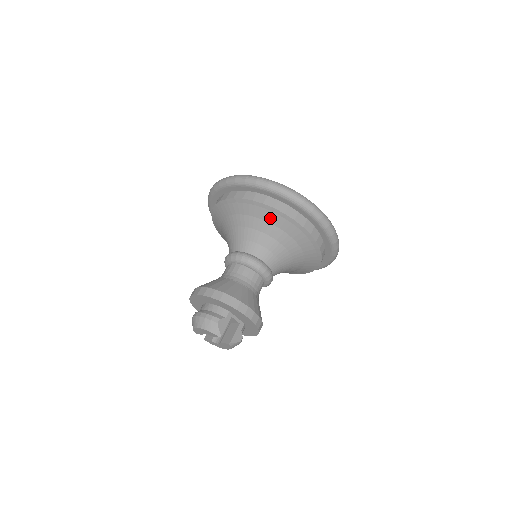
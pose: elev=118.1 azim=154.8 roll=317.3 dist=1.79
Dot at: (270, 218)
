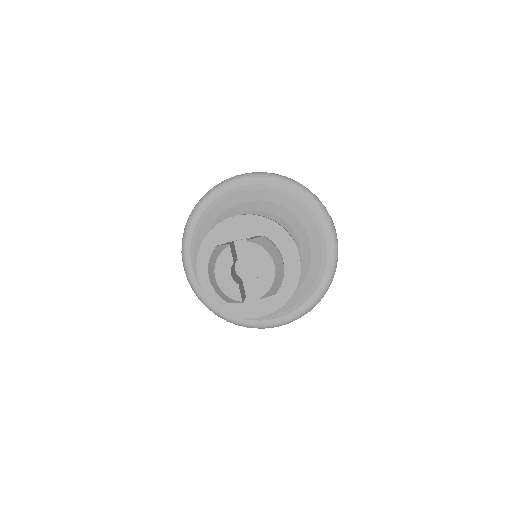
Dot at: (212, 219)
